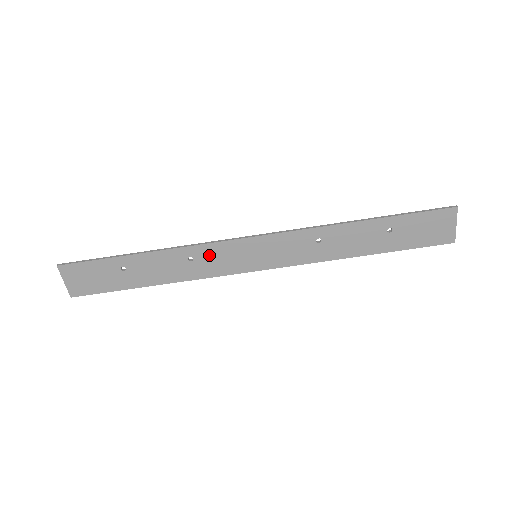
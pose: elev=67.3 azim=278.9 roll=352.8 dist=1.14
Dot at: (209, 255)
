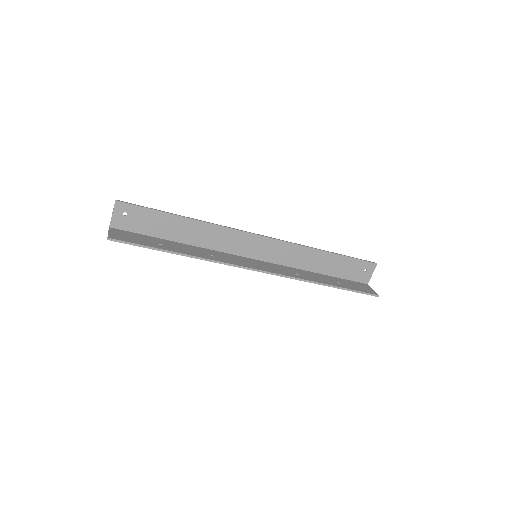
Dot at: occluded
